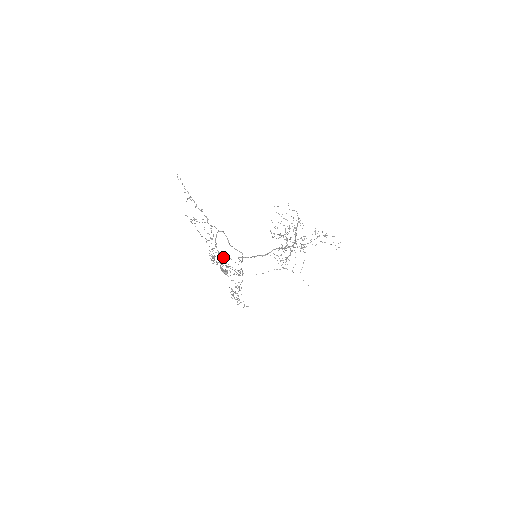
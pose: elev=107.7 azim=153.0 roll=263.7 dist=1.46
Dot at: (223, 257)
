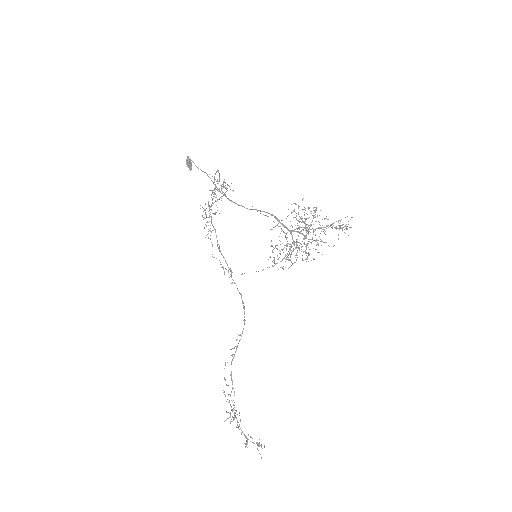
Dot at: (201, 170)
